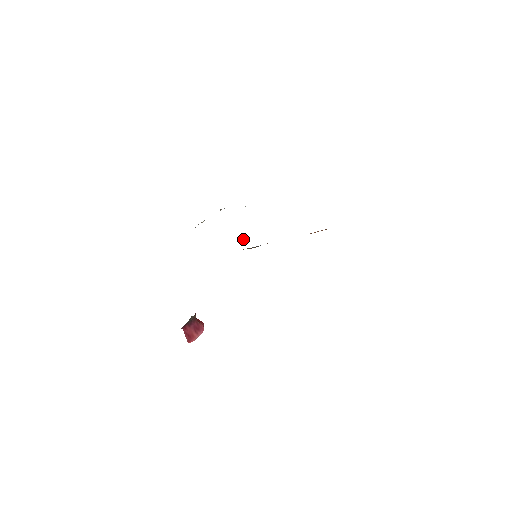
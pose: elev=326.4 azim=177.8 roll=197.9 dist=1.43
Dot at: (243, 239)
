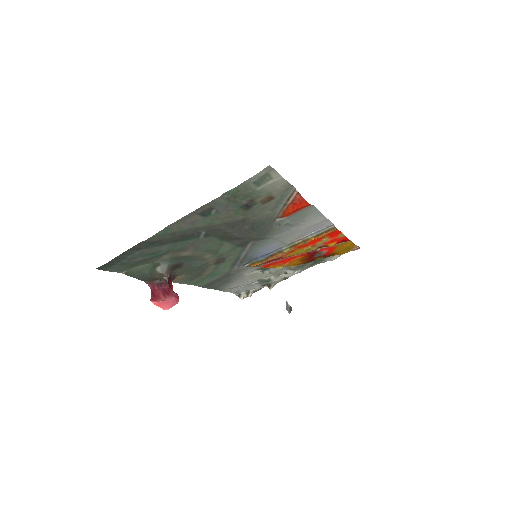
Dot at: (287, 308)
